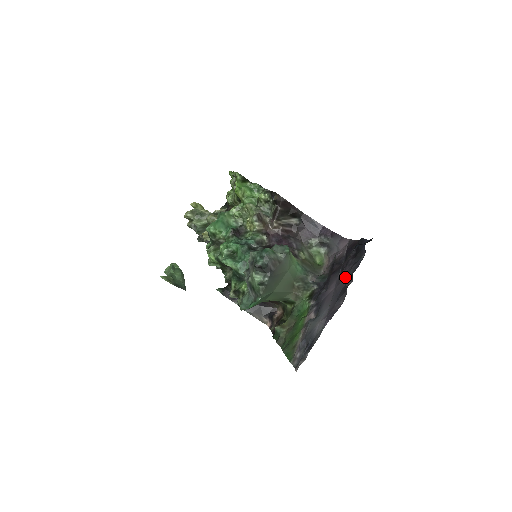
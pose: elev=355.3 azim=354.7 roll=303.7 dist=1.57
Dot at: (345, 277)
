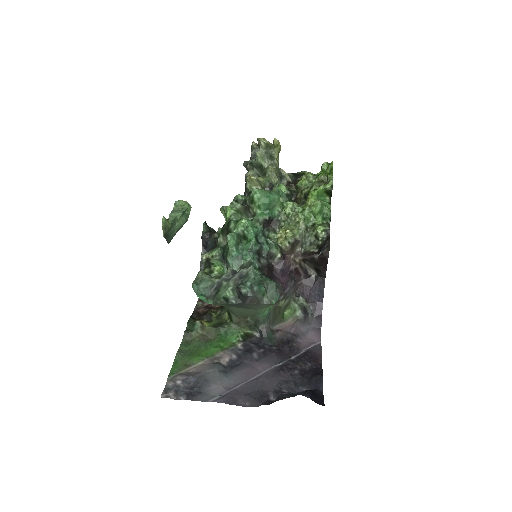
Dot at: (276, 382)
